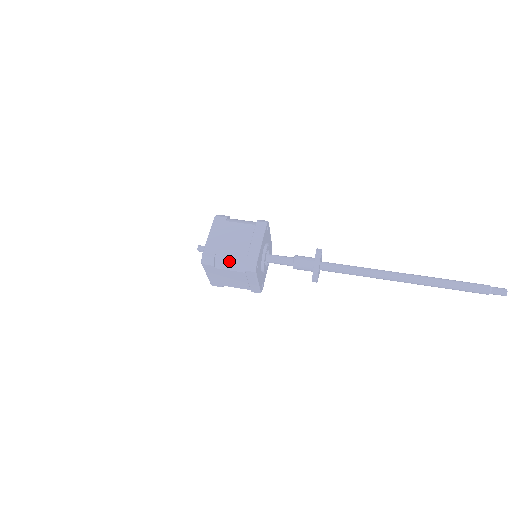
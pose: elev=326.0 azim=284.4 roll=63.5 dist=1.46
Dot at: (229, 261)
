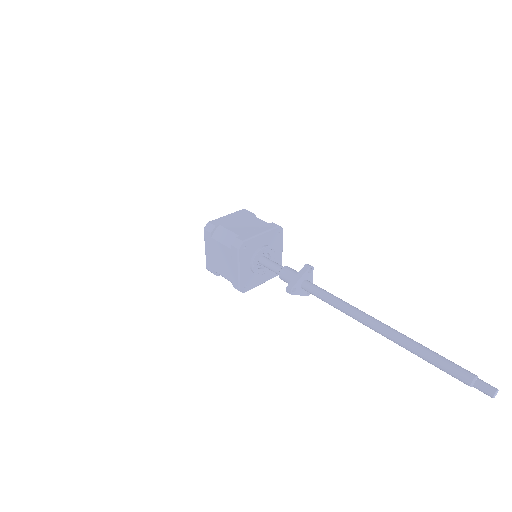
Dot at: (225, 234)
